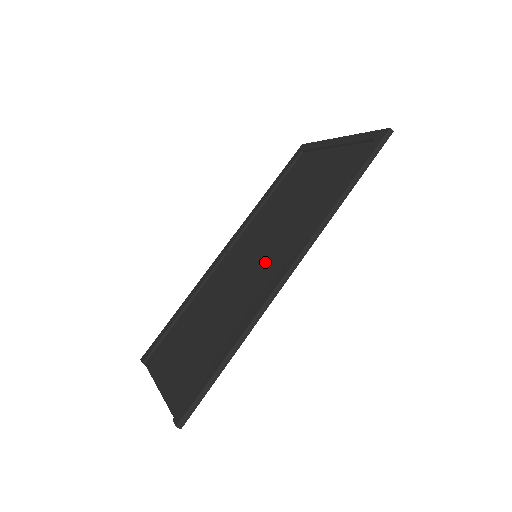
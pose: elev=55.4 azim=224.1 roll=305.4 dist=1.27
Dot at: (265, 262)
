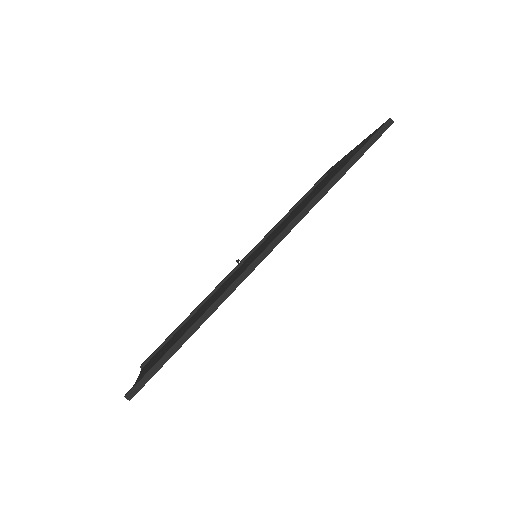
Dot at: occluded
